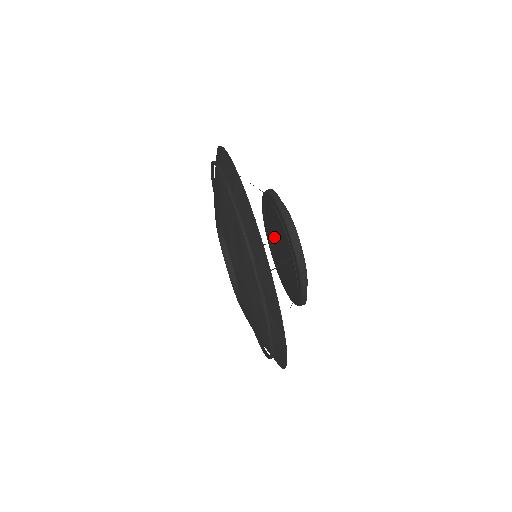
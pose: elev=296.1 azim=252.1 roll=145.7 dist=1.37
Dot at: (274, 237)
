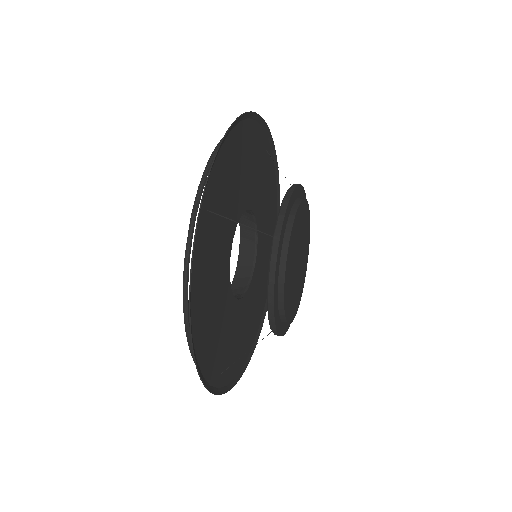
Dot at: occluded
